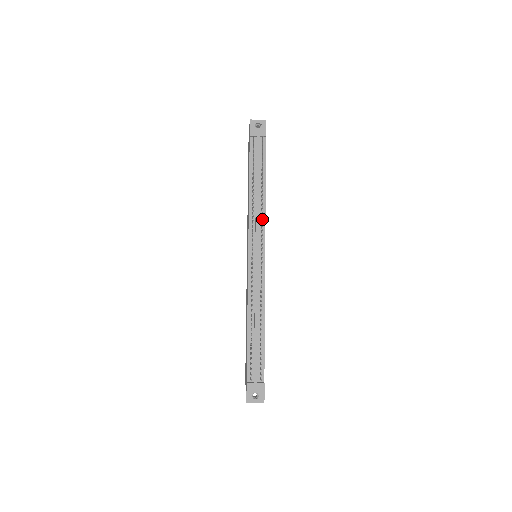
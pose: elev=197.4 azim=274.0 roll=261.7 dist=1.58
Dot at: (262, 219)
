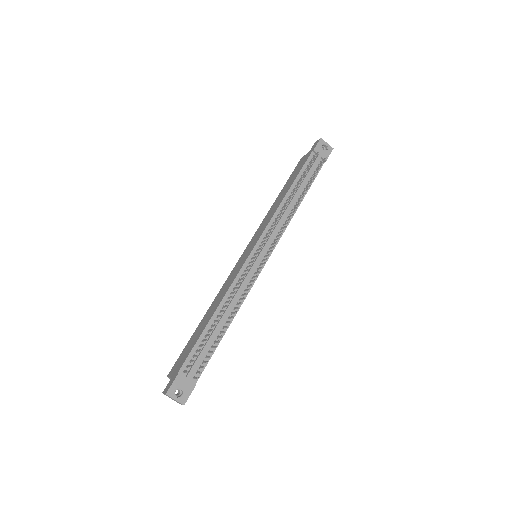
Dot at: (283, 226)
